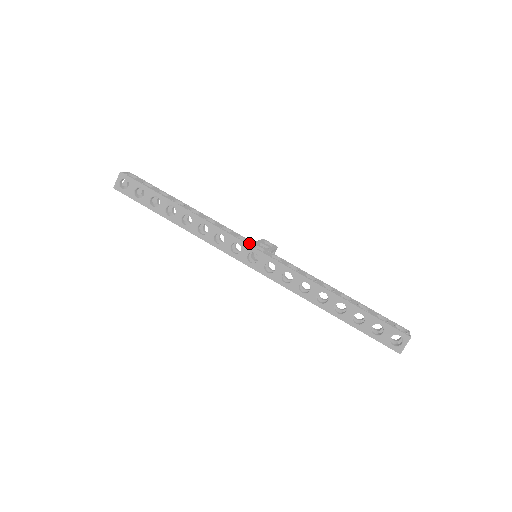
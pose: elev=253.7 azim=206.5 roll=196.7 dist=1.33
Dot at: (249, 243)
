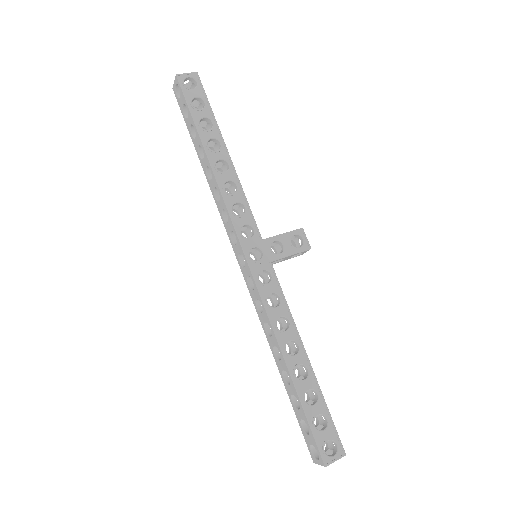
Dot at: (249, 241)
